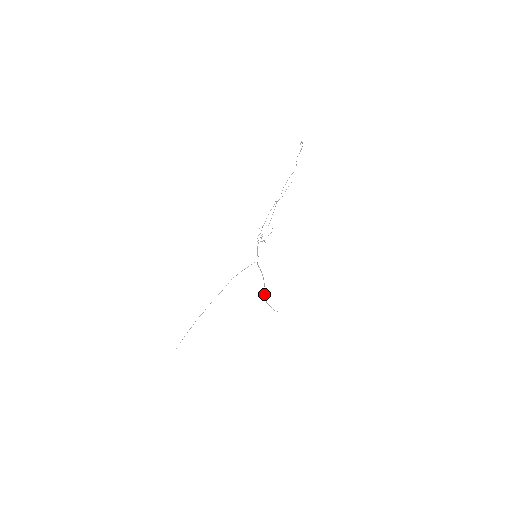
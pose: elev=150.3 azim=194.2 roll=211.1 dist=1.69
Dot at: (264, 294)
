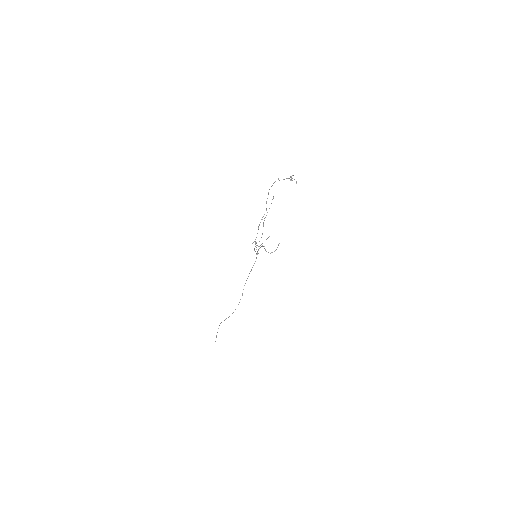
Dot at: (266, 251)
